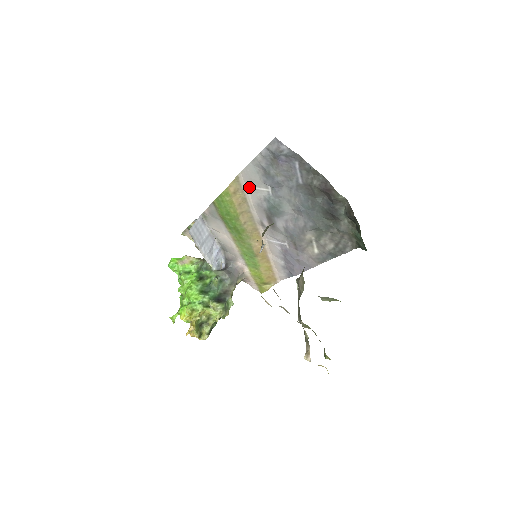
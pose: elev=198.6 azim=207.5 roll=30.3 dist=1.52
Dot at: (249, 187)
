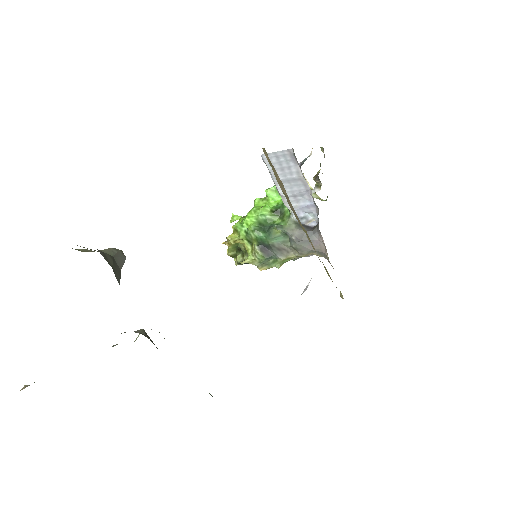
Dot at: occluded
